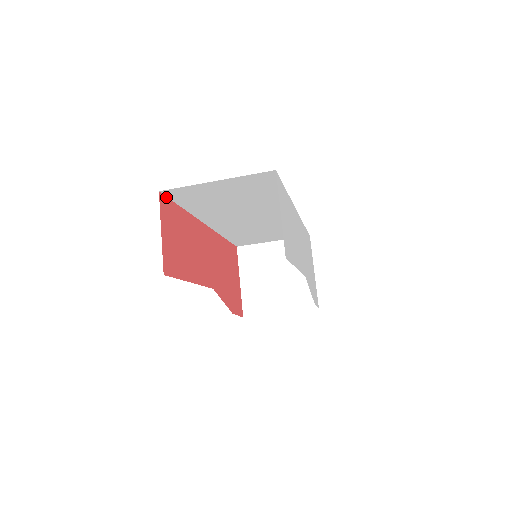
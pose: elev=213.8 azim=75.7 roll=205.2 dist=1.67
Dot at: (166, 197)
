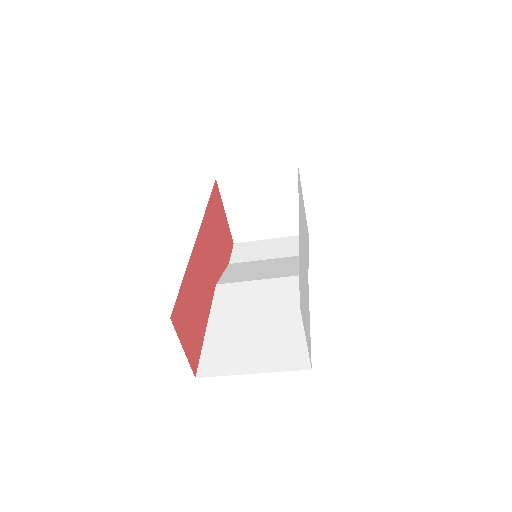
Dot at: (174, 305)
